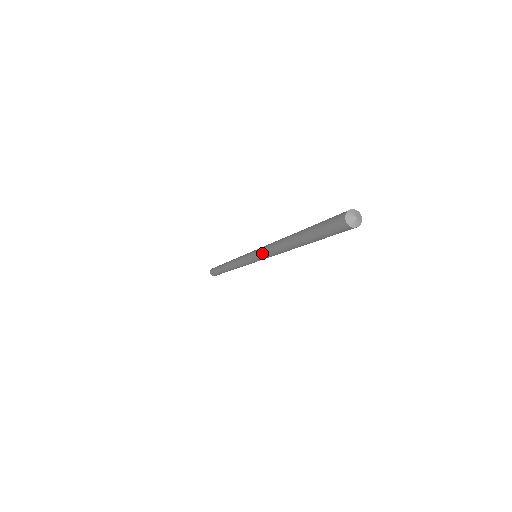
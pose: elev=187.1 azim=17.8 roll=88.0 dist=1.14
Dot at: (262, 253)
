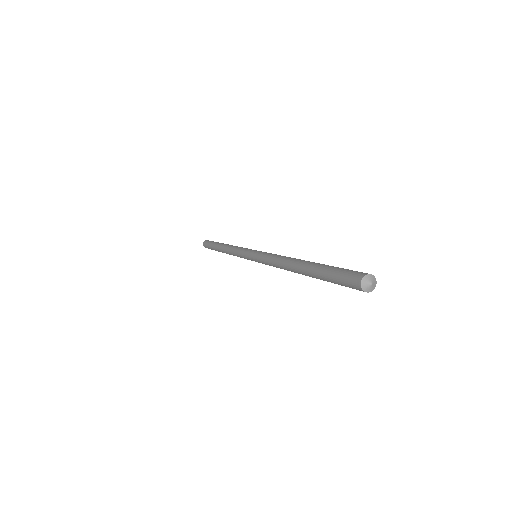
Dot at: occluded
